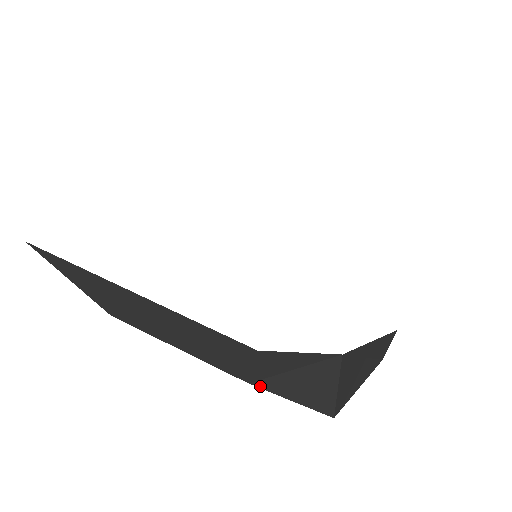
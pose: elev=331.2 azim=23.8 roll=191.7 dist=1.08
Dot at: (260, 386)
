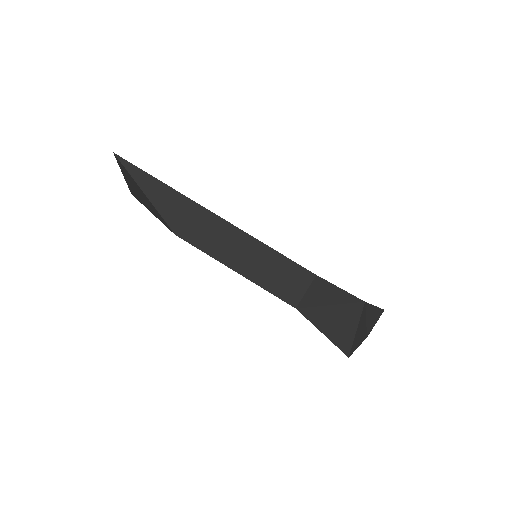
Dot at: (303, 313)
